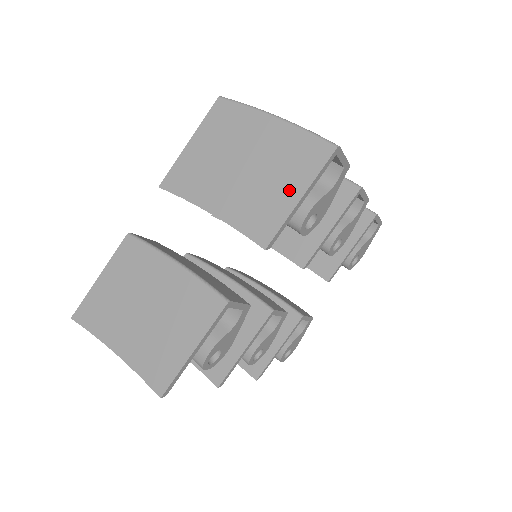
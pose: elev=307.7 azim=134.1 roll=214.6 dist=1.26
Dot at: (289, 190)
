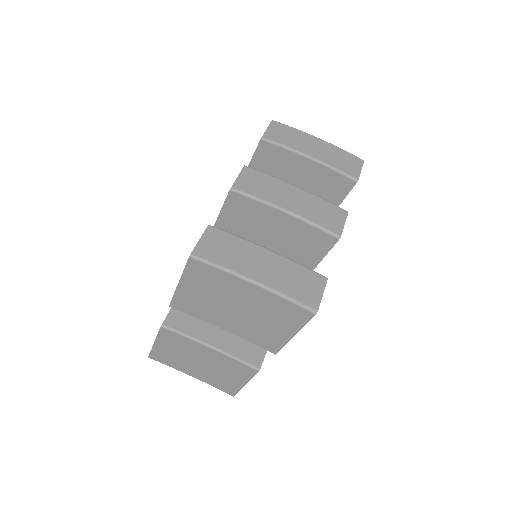
Dot at: (283, 330)
